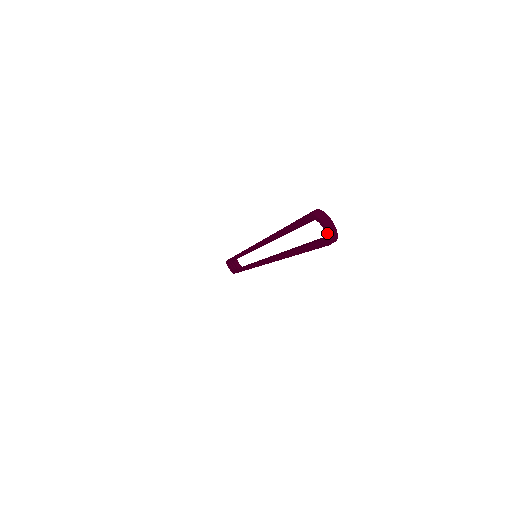
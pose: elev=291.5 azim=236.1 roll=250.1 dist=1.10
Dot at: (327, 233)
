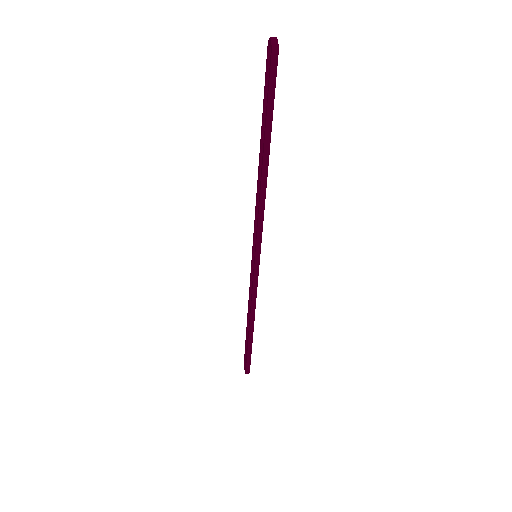
Dot at: (271, 42)
